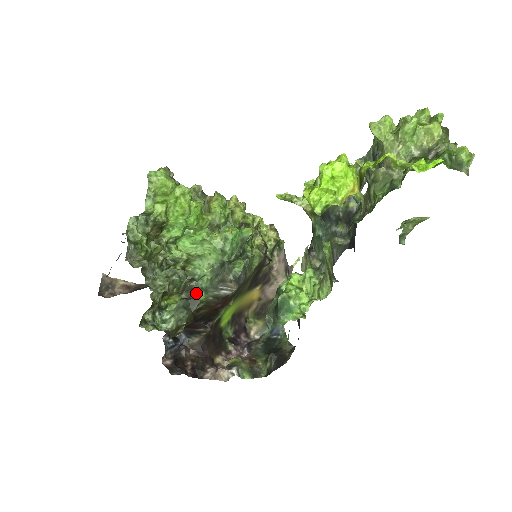
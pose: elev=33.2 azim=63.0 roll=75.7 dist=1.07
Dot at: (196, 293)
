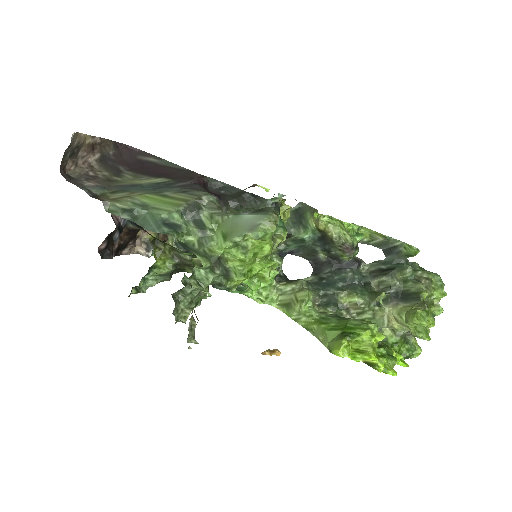
Dot at: (189, 268)
